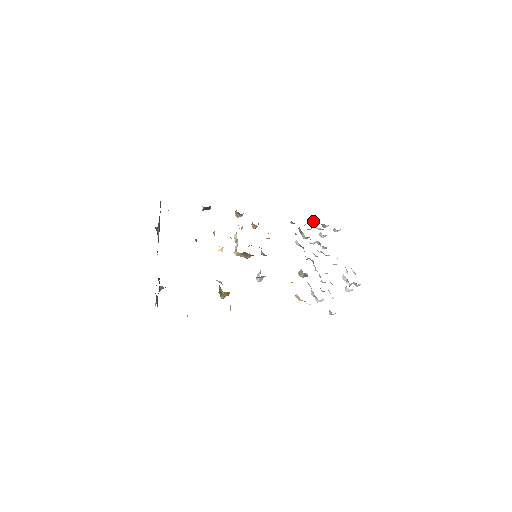
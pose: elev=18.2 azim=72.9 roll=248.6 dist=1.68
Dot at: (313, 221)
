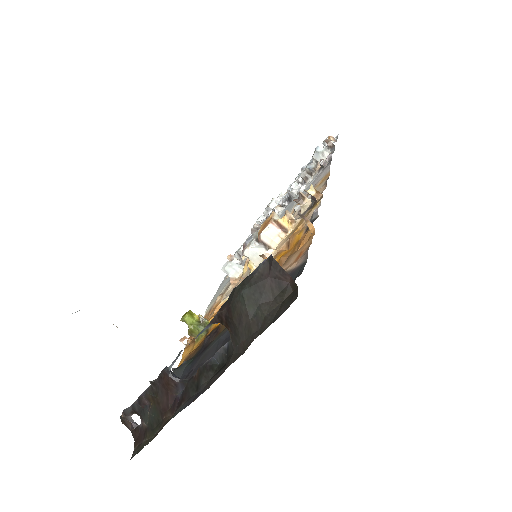
Dot at: occluded
